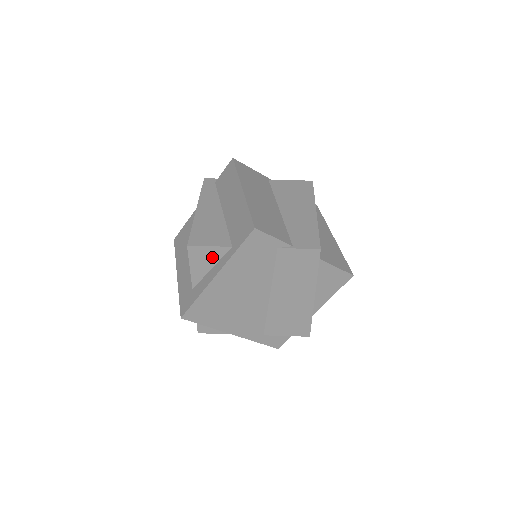
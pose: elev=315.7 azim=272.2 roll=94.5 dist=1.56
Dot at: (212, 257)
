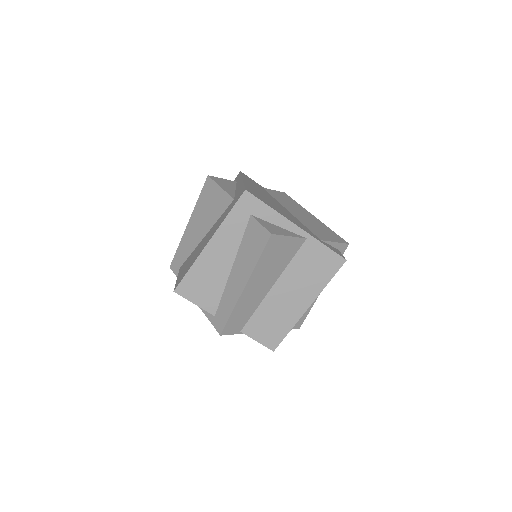
Dot at: (229, 184)
